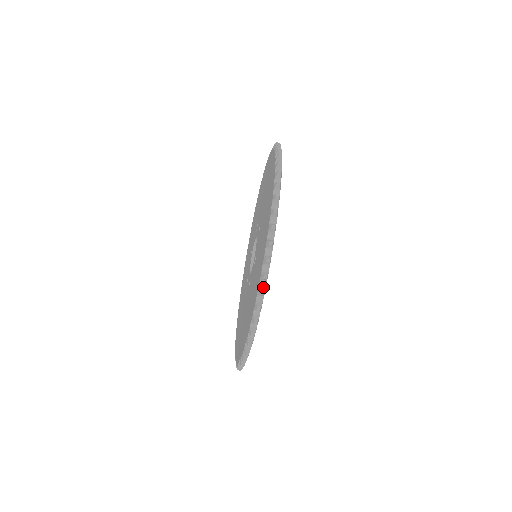
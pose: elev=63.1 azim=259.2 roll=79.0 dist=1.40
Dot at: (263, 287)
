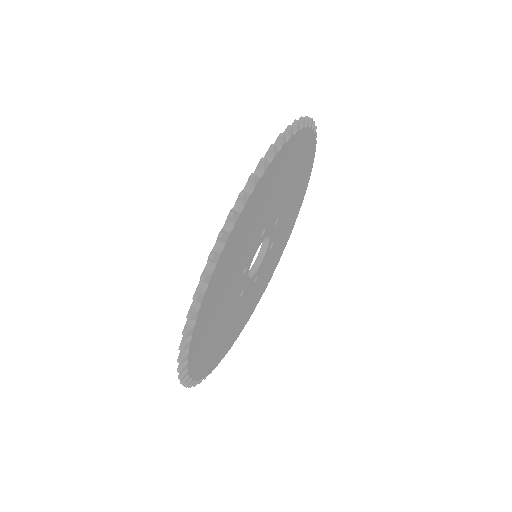
Dot at: occluded
